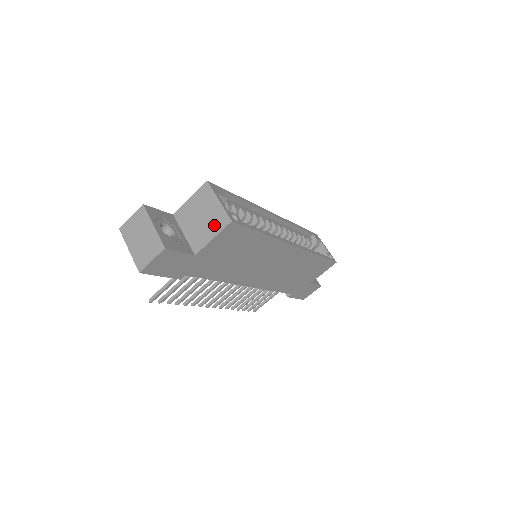
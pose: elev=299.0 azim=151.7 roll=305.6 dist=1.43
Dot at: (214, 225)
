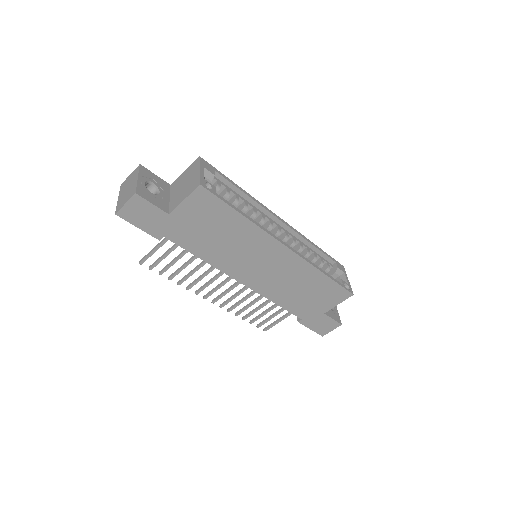
Dot at: (189, 189)
